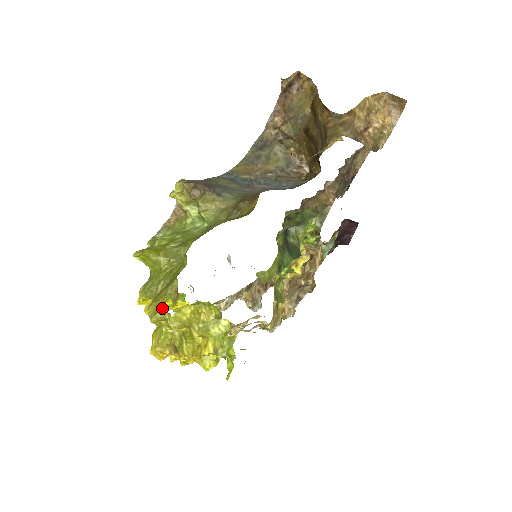
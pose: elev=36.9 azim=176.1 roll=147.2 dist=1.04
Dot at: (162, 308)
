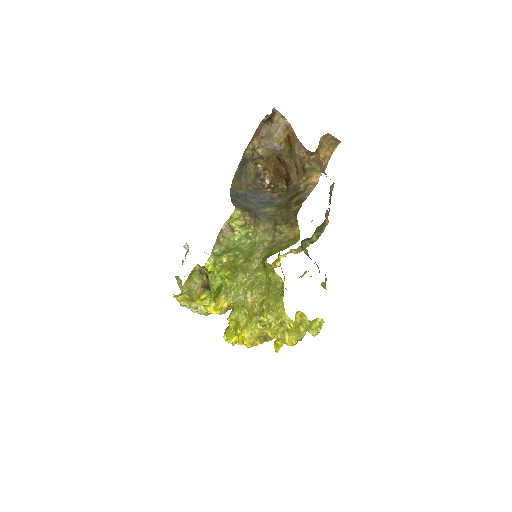
Dot at: (283, 316)
